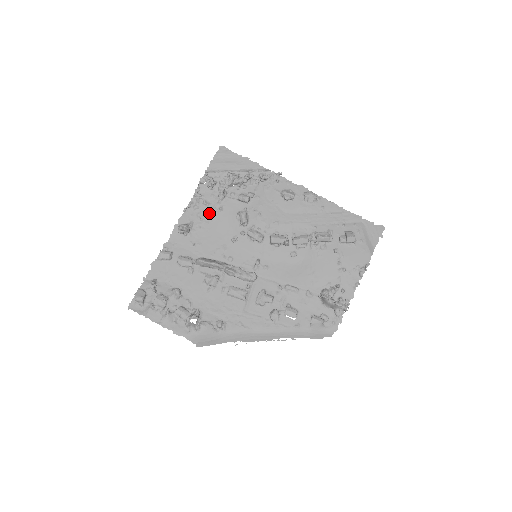
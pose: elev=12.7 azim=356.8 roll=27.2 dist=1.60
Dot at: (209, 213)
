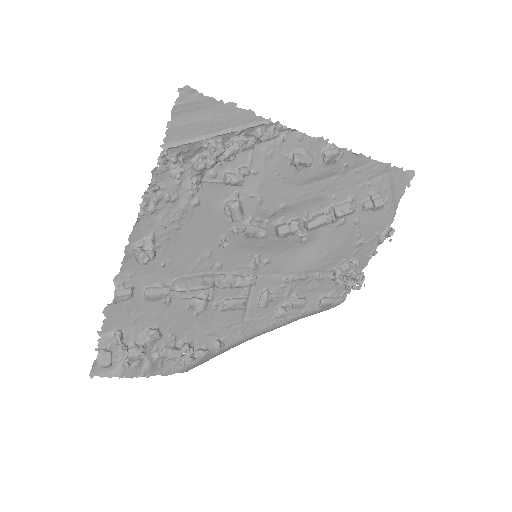
Dot at: (177, 212)
